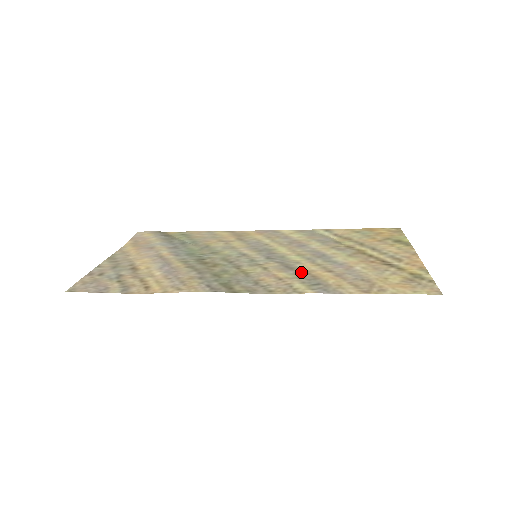
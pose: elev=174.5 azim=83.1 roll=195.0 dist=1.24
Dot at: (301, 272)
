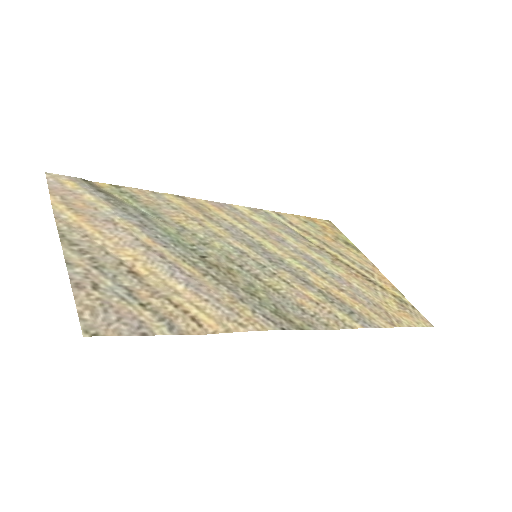
Dot at: (323, 291)
